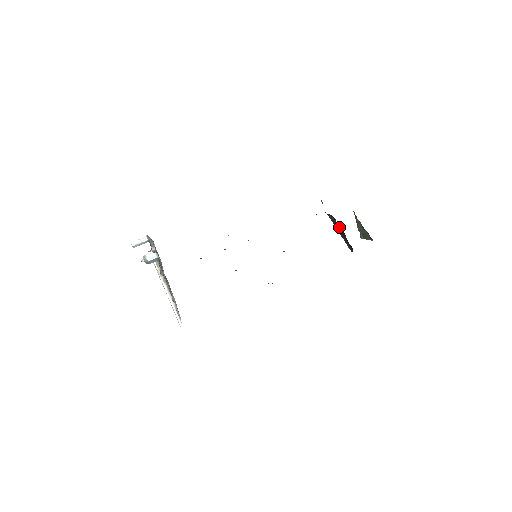
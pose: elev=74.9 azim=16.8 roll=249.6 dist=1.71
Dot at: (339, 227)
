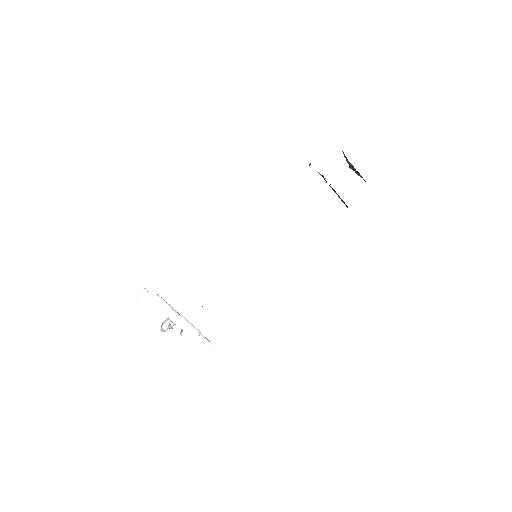
Dot at: (331, 187)
